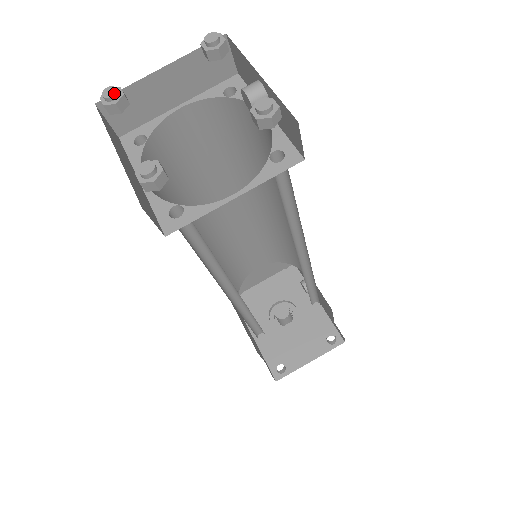
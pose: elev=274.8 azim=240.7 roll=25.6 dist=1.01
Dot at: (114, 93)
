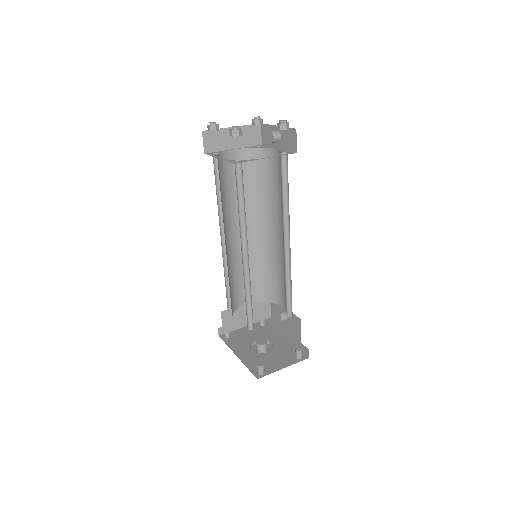
Dot at: (215, 122)
